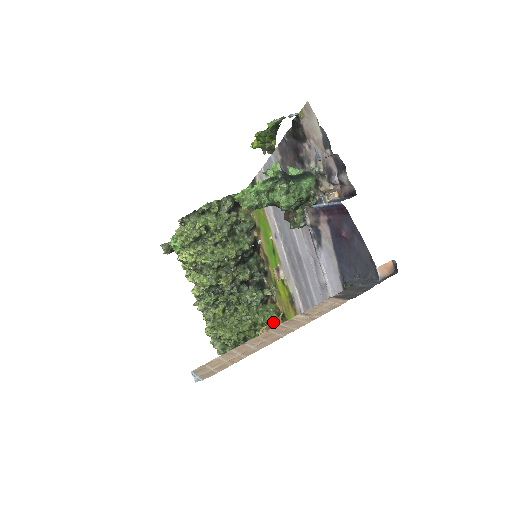
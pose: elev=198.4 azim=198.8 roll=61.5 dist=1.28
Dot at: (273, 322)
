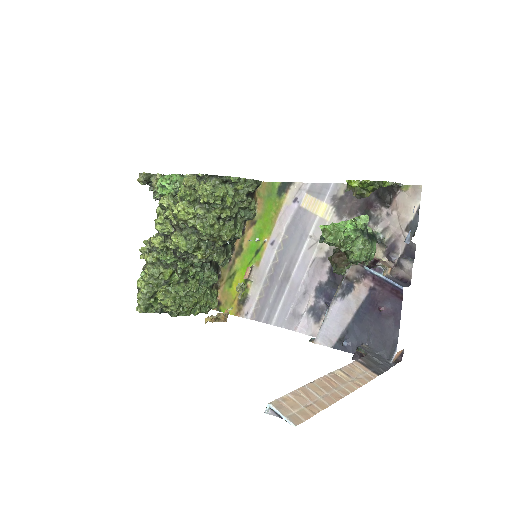
Dot at: (224, 316)
